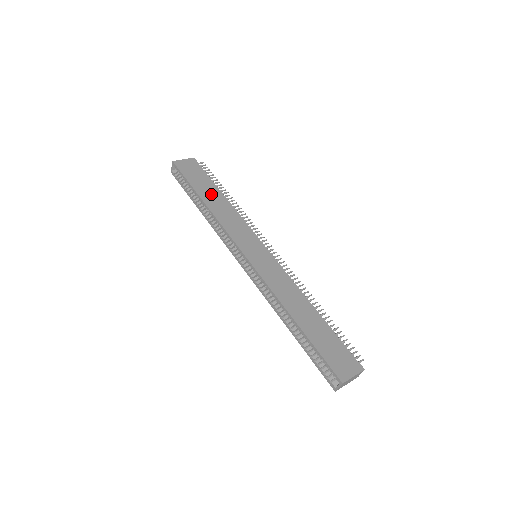
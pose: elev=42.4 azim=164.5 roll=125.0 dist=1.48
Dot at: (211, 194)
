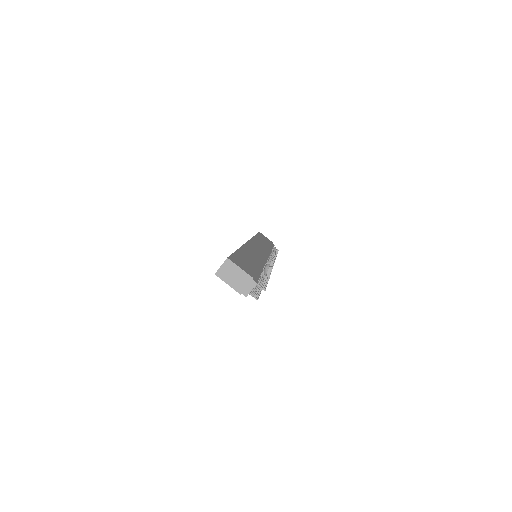
Dot at: (264, 242)
